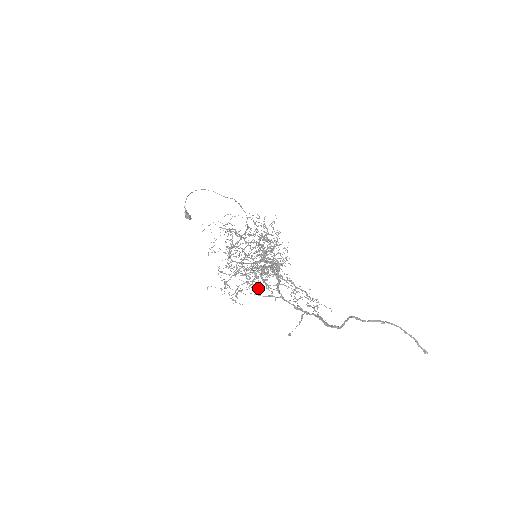
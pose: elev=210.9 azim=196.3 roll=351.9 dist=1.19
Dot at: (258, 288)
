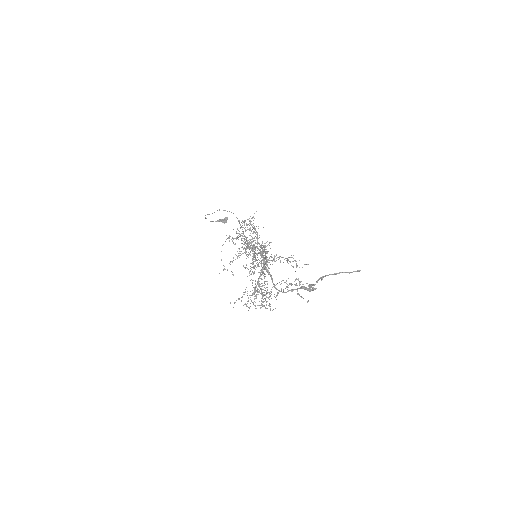
Dot at: (268, 298)
